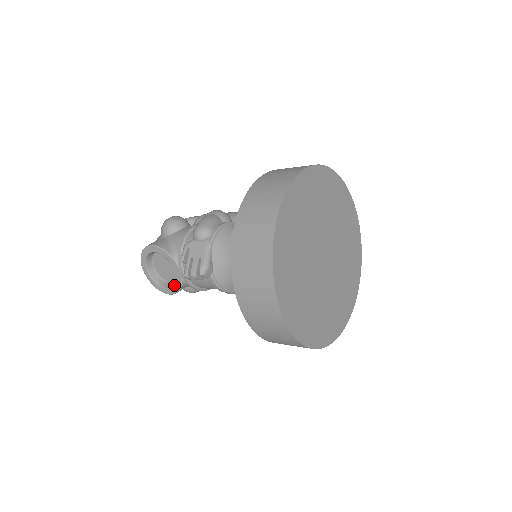
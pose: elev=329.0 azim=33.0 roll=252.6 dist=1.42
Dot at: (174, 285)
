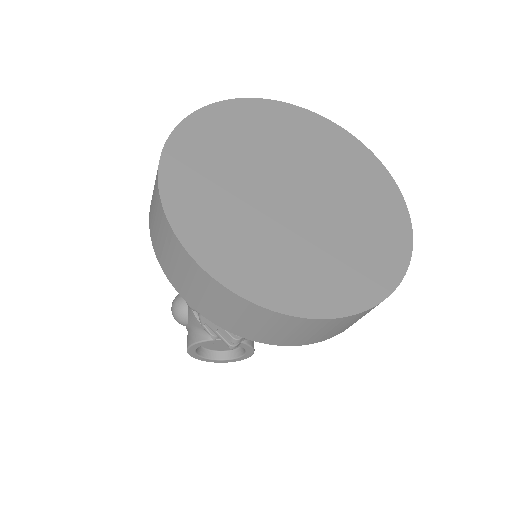
Dot at: occluded
